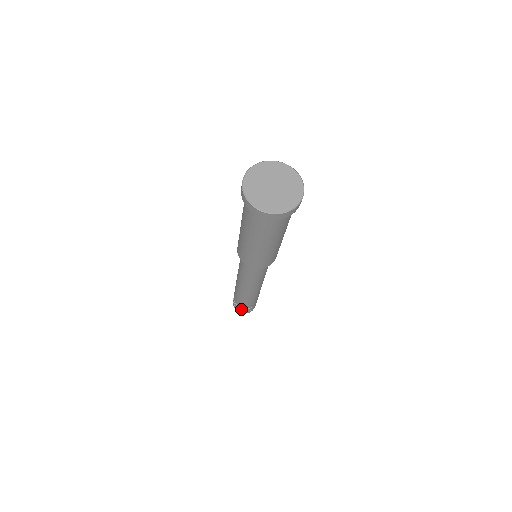
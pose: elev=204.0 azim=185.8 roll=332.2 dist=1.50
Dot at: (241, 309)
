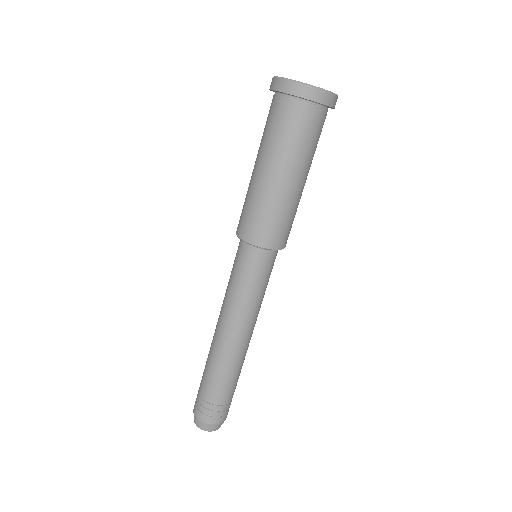
Dot at: (210, 409)
